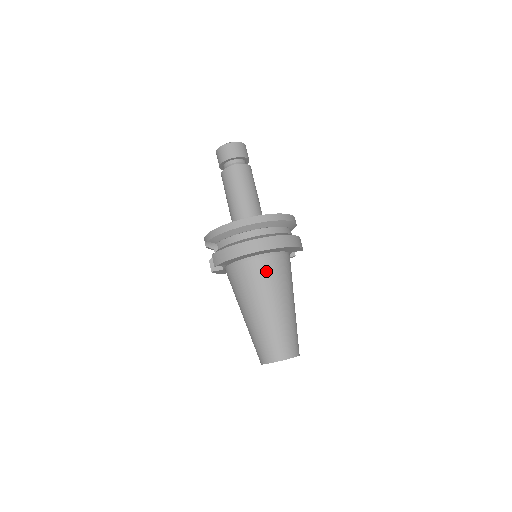
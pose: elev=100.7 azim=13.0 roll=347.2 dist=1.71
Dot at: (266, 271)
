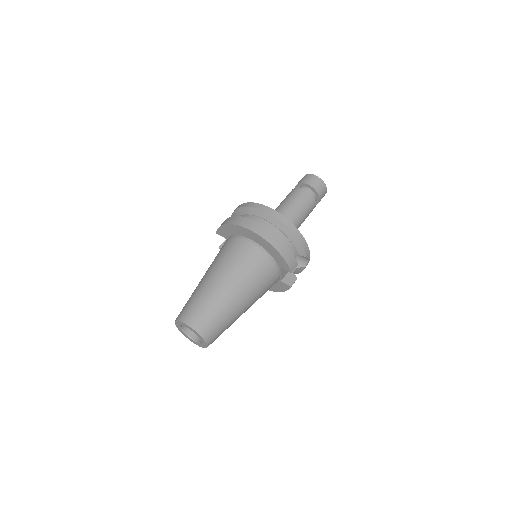
Dot at: (239, 251)
